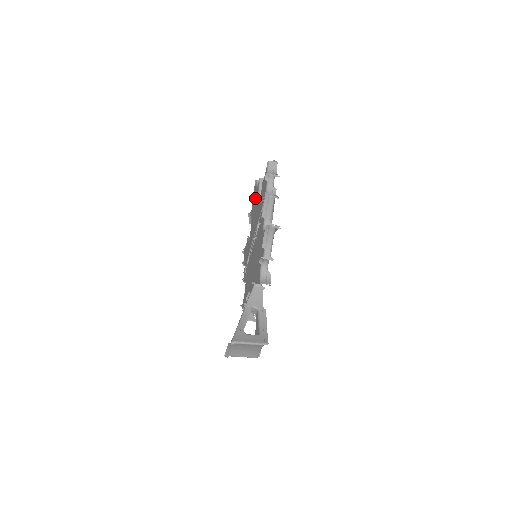
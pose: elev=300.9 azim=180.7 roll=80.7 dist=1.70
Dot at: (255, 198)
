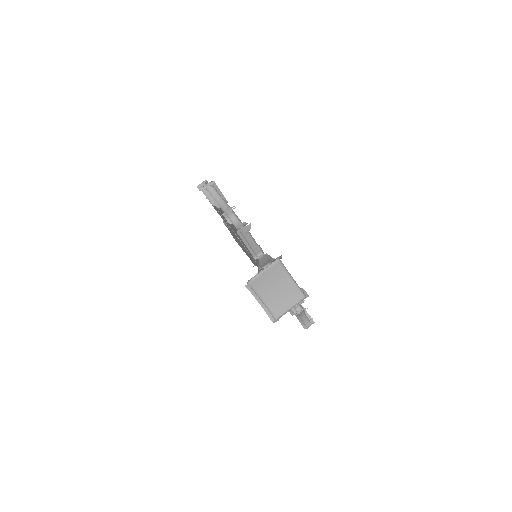
Dot at: (236, 240)
